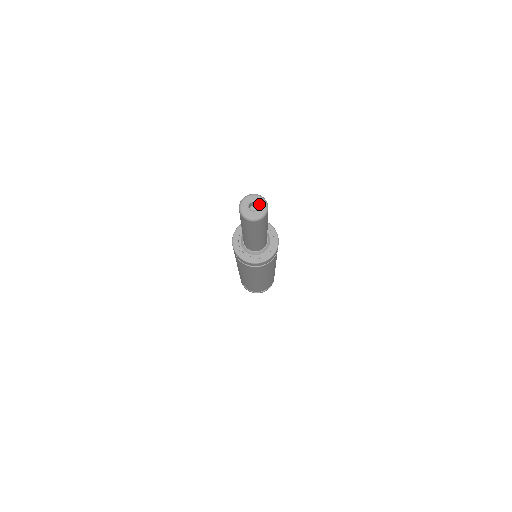
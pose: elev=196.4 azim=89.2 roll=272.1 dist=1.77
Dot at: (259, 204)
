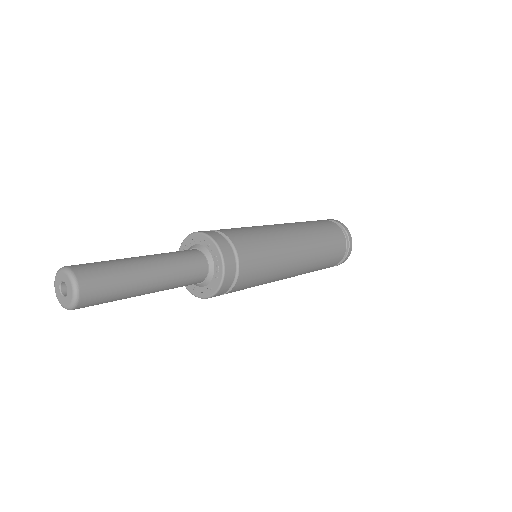
Dot at: (64, 281)
